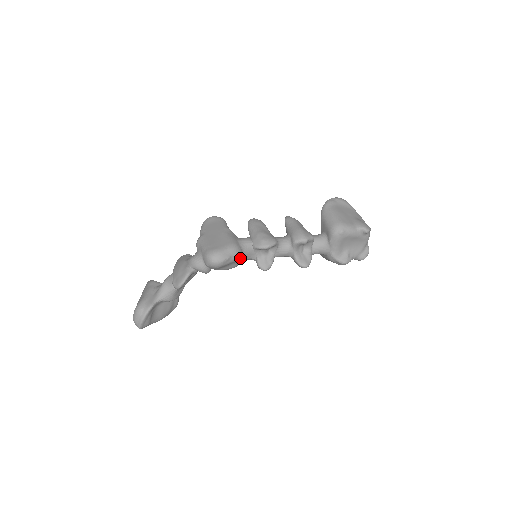
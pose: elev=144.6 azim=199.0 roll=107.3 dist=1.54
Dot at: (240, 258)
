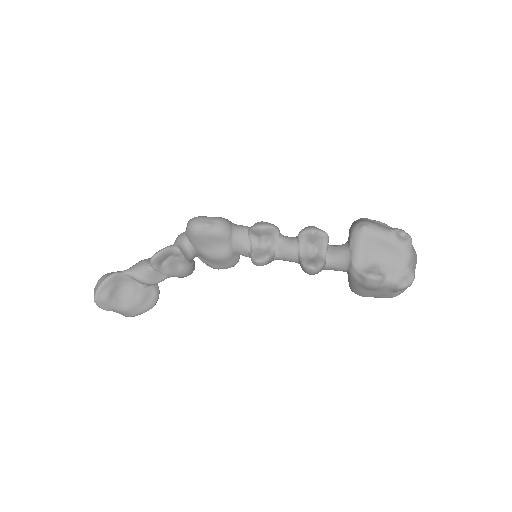
Dot at: (229, 239)
